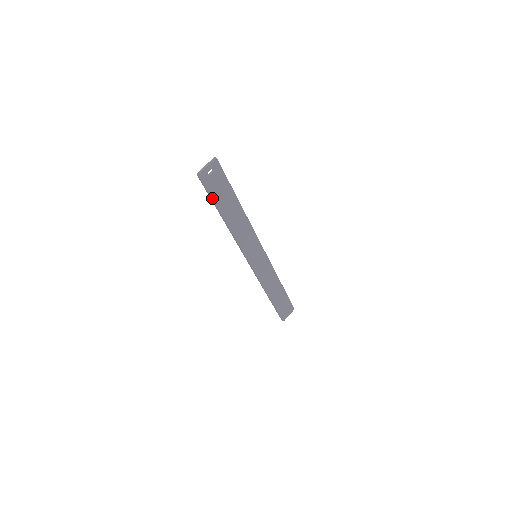
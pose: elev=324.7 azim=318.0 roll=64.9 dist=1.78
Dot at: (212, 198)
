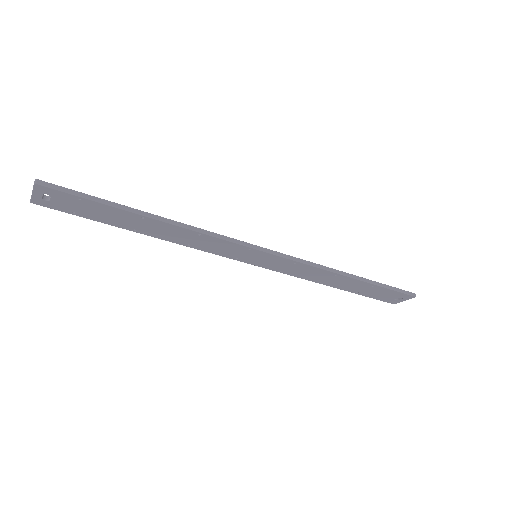
Dot at: (87, 218)
